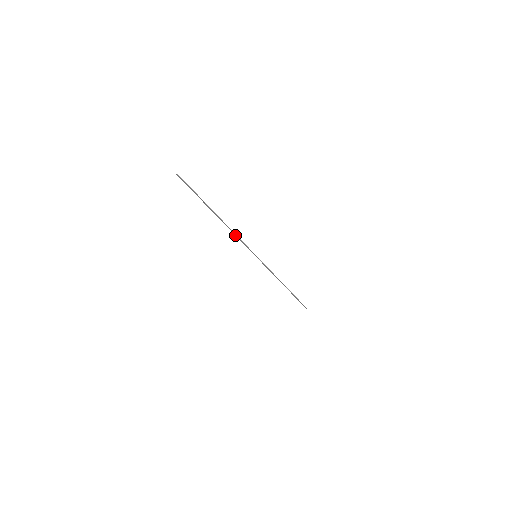
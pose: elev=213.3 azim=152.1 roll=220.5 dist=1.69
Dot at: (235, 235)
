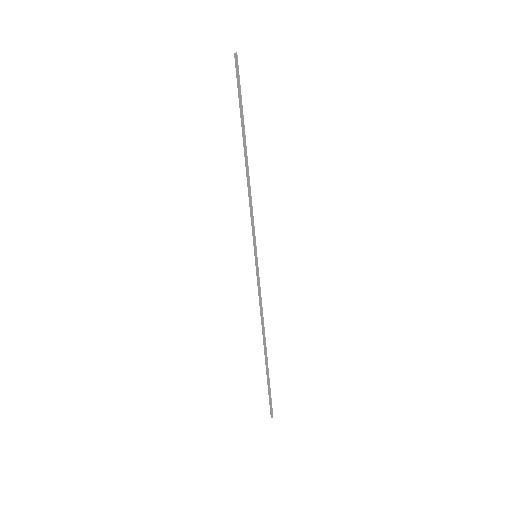
Dot at: (249, 200)
